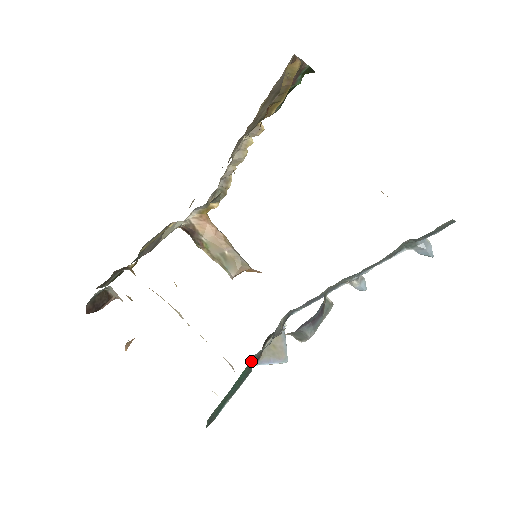
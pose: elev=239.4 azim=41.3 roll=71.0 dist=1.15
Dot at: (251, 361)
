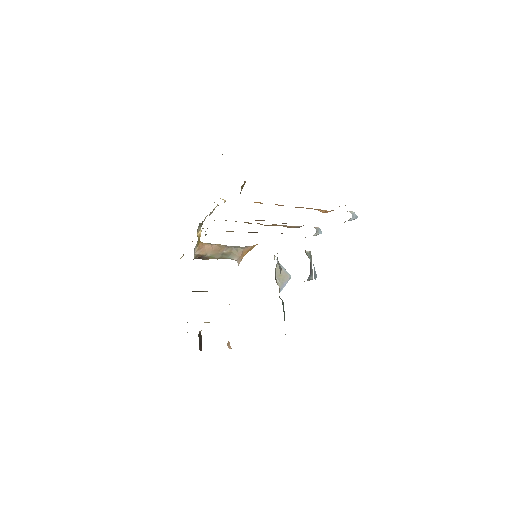
Dot at: (279, 296)
